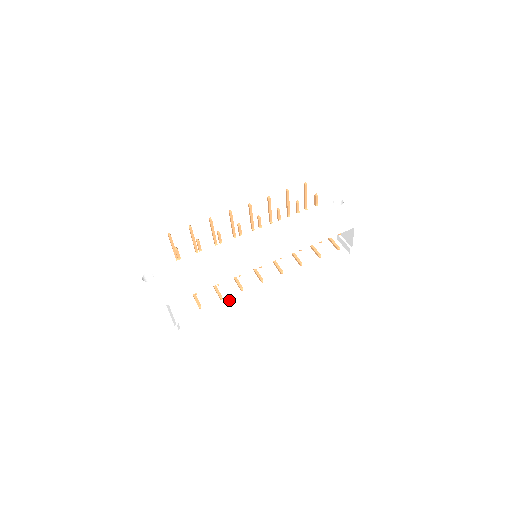
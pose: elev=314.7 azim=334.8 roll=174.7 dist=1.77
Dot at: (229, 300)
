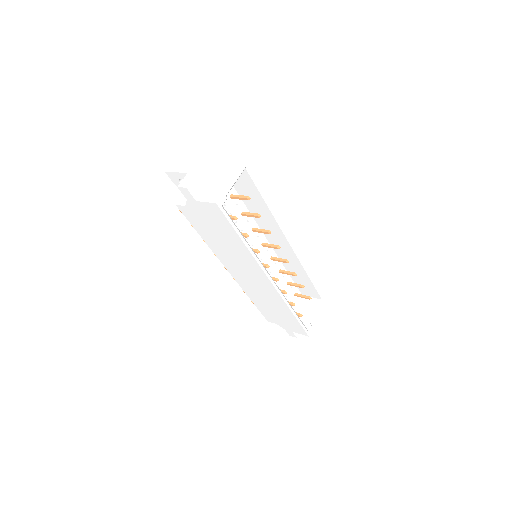
Dot at: occluded
